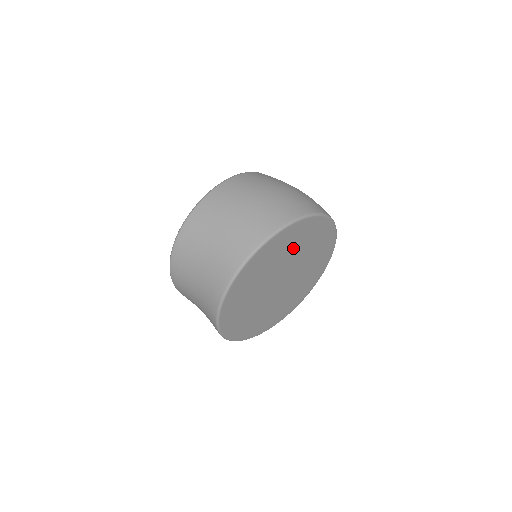
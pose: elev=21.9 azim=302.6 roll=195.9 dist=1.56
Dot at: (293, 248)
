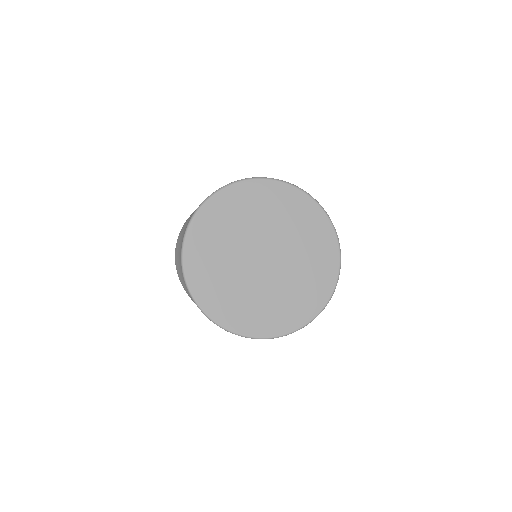
Dot at: (265, 213)
